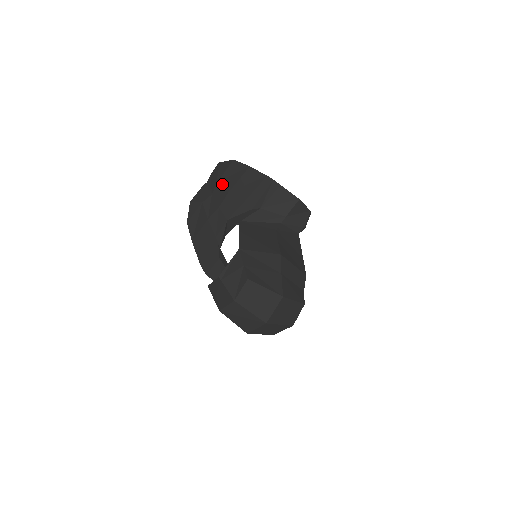
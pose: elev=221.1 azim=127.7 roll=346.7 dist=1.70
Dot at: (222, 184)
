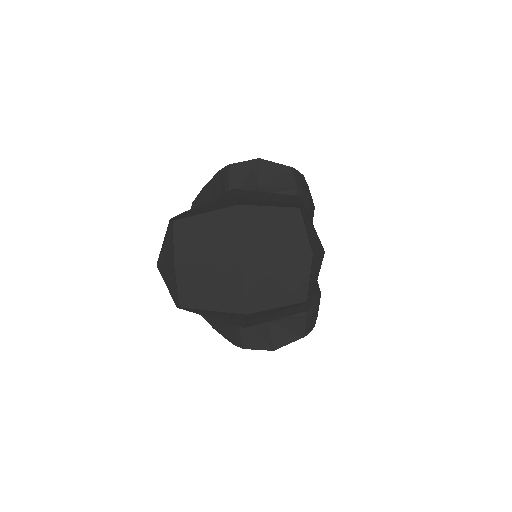
Dot at: occluded
